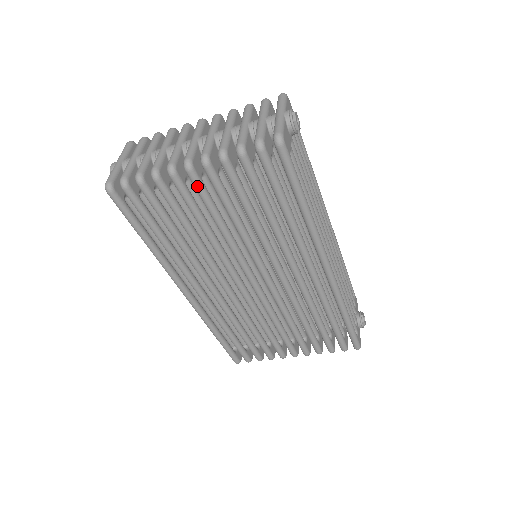
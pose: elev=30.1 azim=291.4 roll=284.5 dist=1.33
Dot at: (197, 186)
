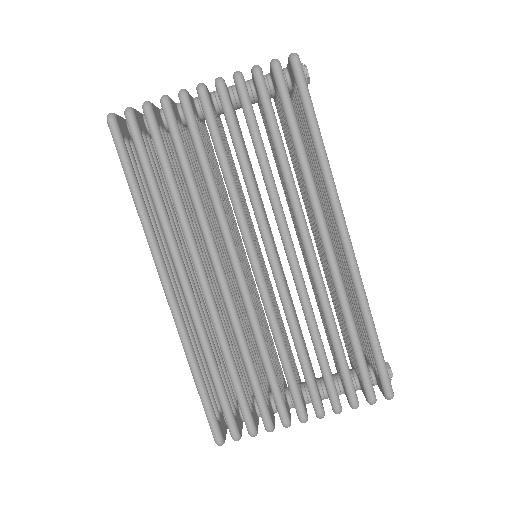
Dot at: (207, 110)
